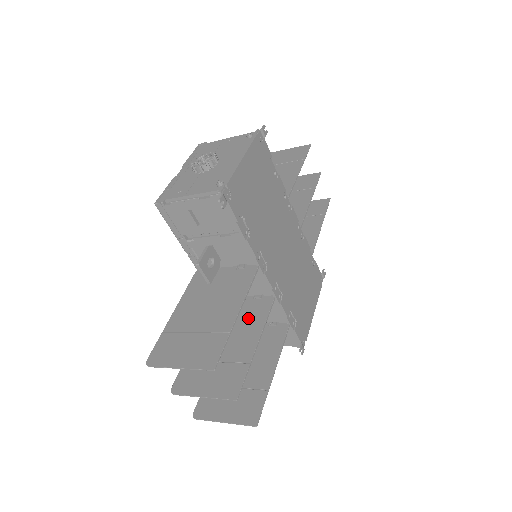
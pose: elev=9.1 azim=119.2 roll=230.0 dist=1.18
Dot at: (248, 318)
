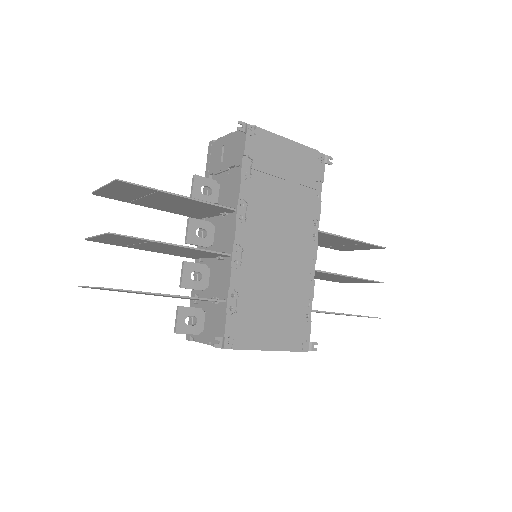
Dot at: occluded
